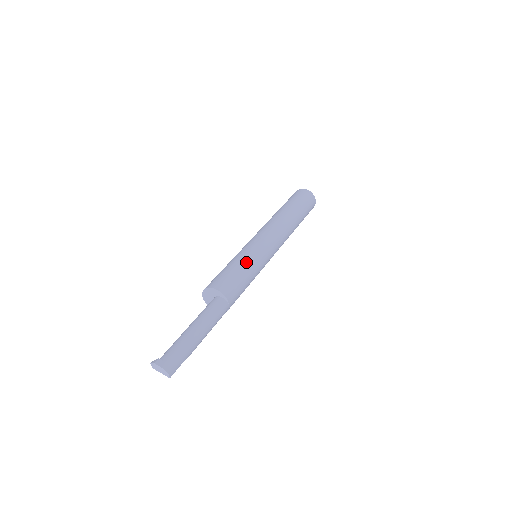
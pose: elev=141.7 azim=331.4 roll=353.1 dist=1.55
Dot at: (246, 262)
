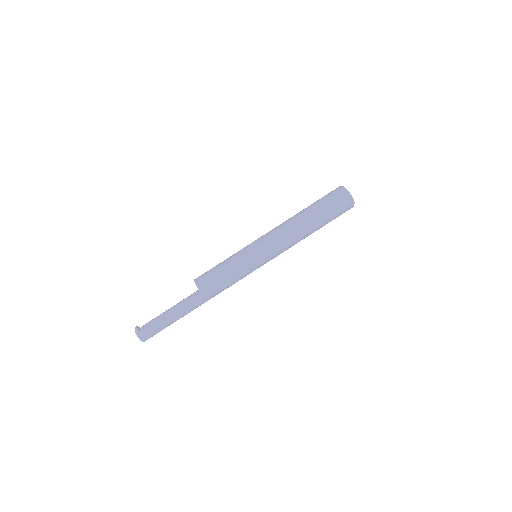
Dot at: (237, 271)
